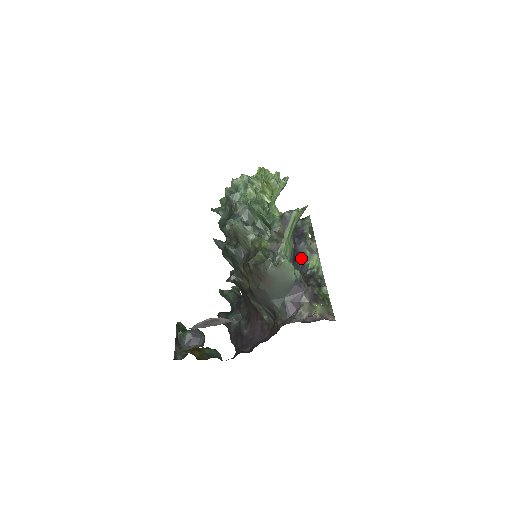
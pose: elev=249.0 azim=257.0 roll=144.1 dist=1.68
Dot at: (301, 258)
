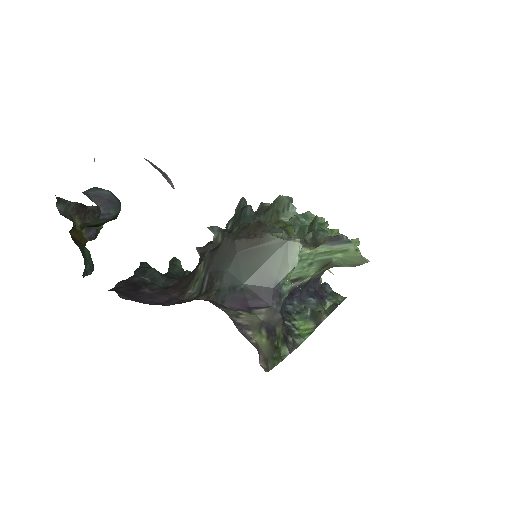
Dot at: (296, 307)
